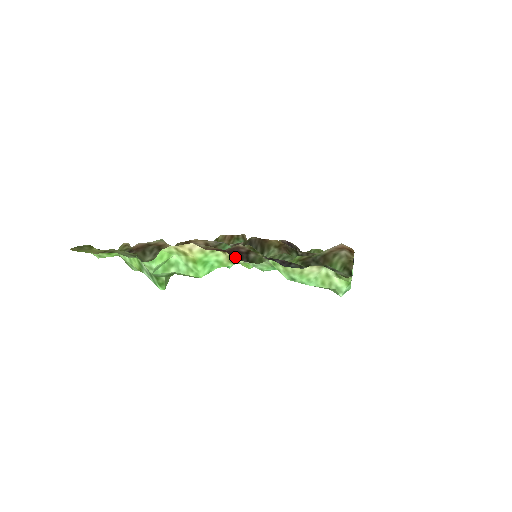
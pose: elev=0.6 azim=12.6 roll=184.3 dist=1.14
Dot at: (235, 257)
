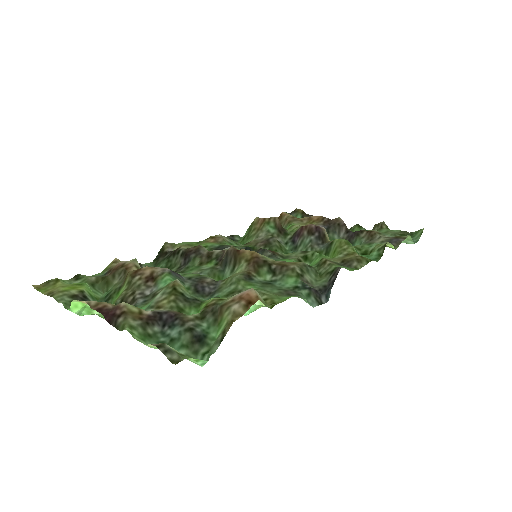
Dot at: (108, 320)
